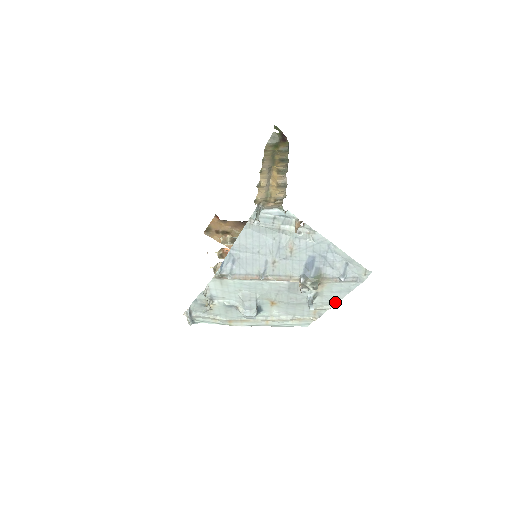
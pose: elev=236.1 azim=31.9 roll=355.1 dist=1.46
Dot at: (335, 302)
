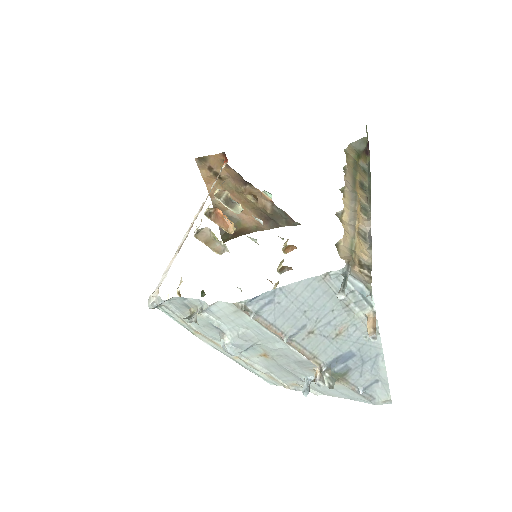
Dot at: (326, 394)
